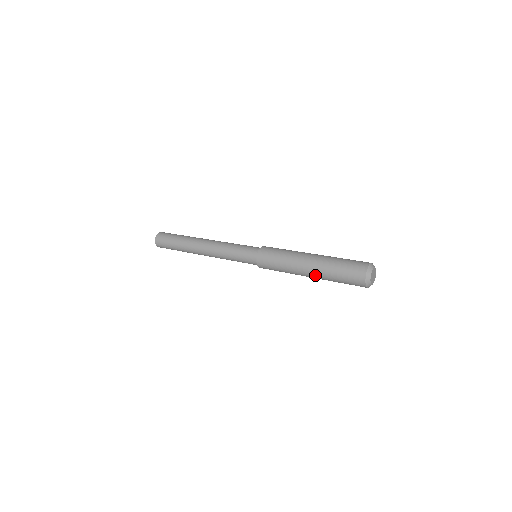
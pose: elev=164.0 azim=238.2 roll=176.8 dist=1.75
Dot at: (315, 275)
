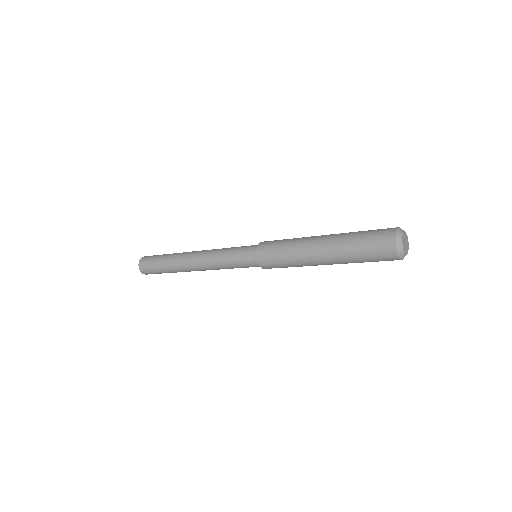
Dot at: (331, 260)
